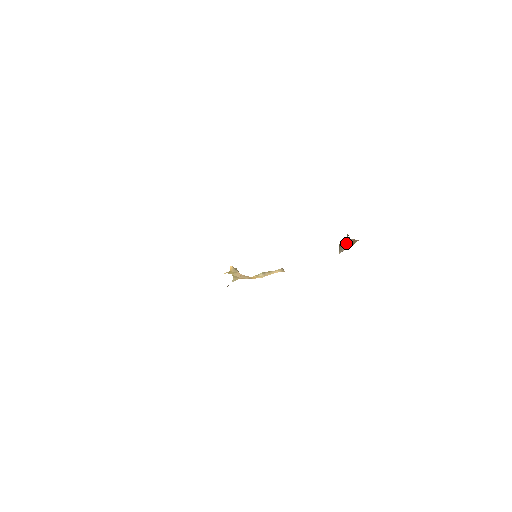
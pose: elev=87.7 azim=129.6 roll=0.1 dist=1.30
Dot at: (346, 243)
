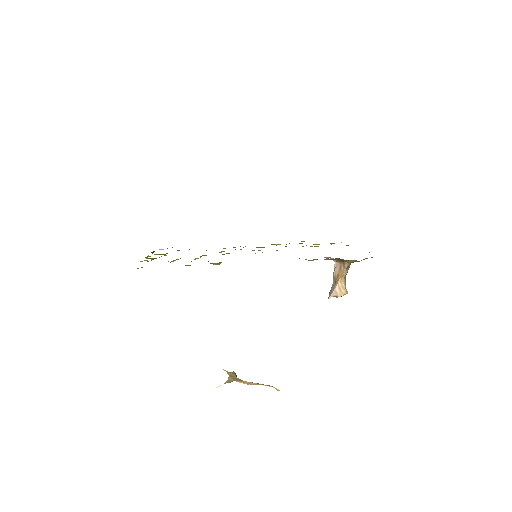
Dot at: (334, 278)
